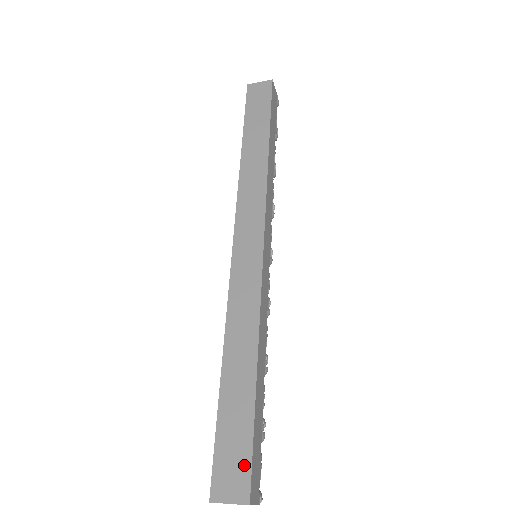
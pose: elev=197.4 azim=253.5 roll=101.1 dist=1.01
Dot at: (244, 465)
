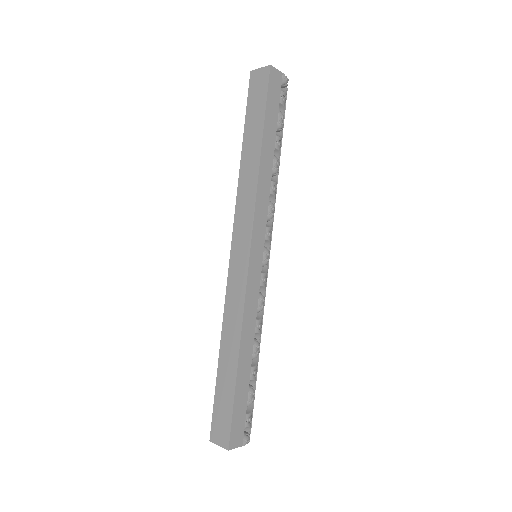
Dot at: (227, 425)
